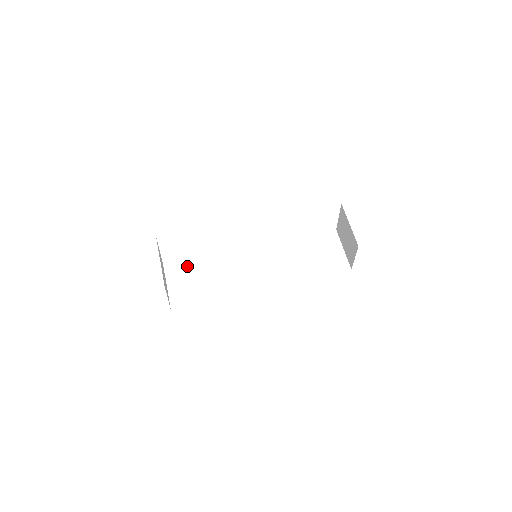
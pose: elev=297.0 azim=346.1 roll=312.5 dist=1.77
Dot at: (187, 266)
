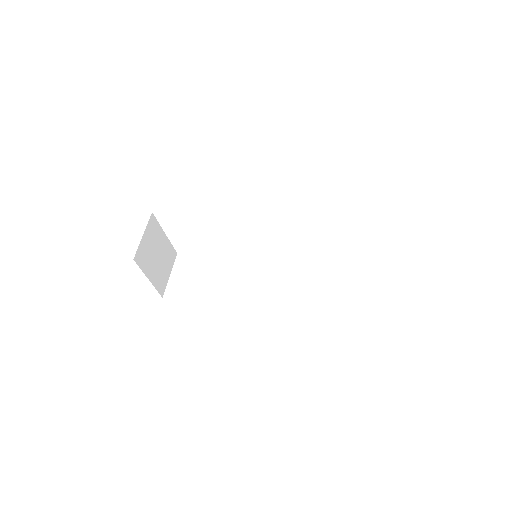
Dot at: (198, 258)
